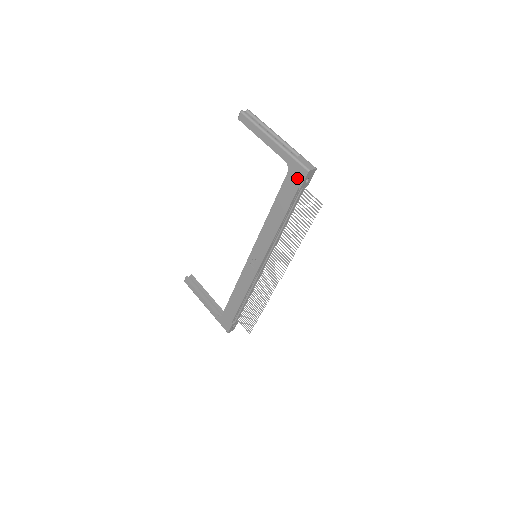
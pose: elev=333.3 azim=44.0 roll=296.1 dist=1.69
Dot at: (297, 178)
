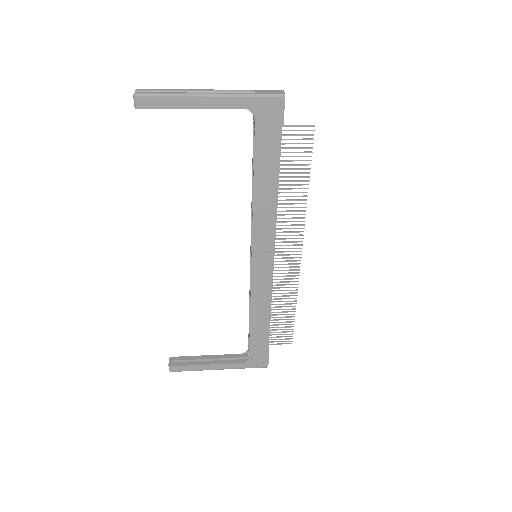
Dot at: (273, 116)
